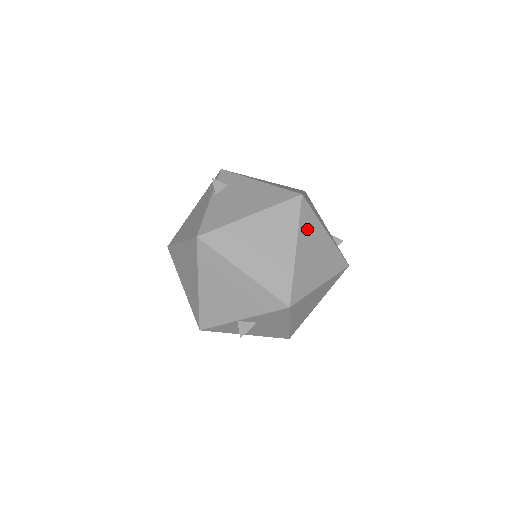
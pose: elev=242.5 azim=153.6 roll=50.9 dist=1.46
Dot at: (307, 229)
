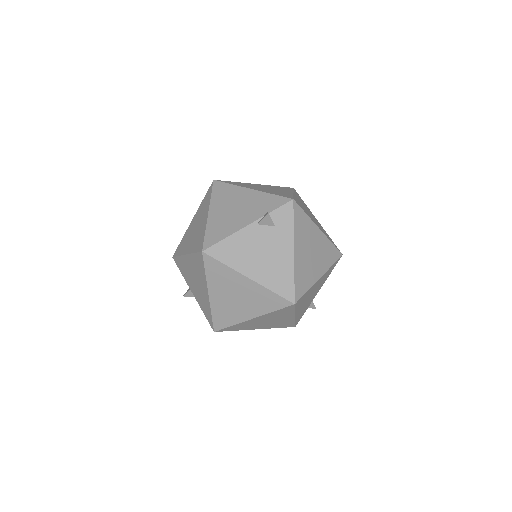
Dot at: (277, 314)
